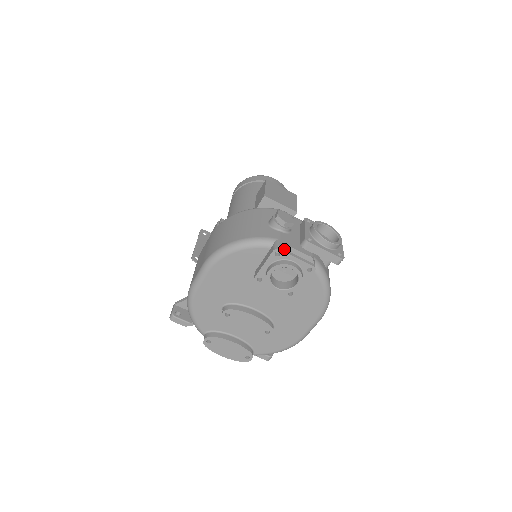
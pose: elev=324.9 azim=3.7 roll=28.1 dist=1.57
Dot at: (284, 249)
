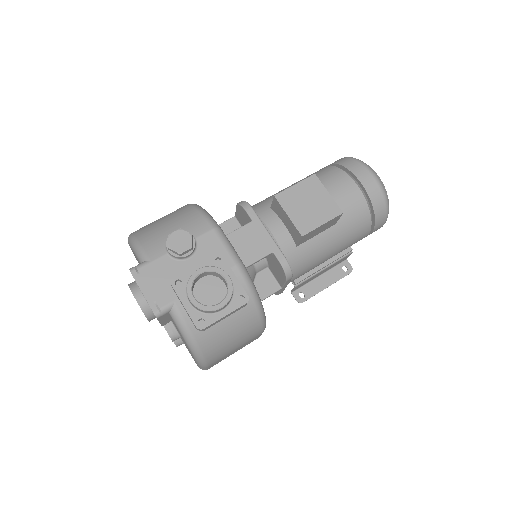
Dot at: (138, 275)
